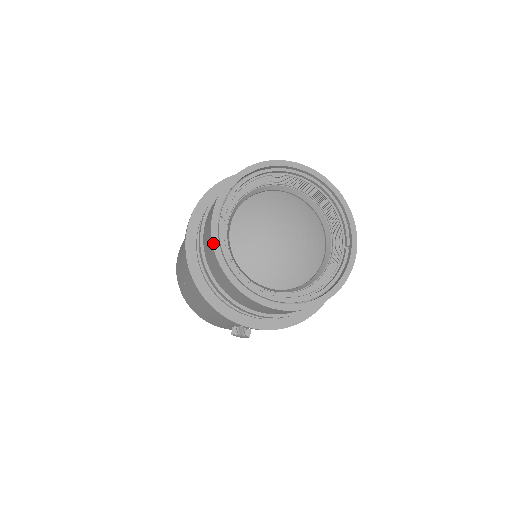
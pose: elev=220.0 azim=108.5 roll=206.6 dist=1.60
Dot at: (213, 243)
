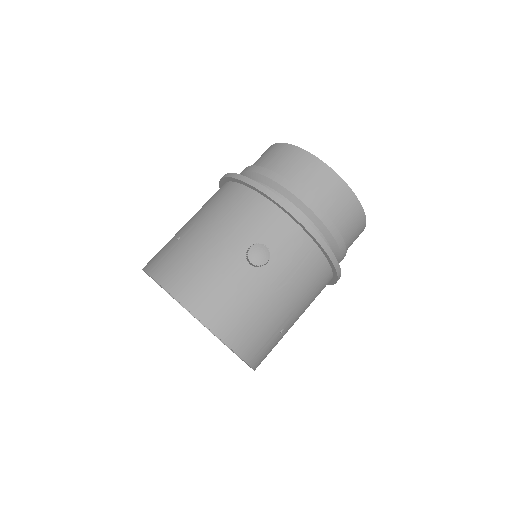
Dot at: occluded
